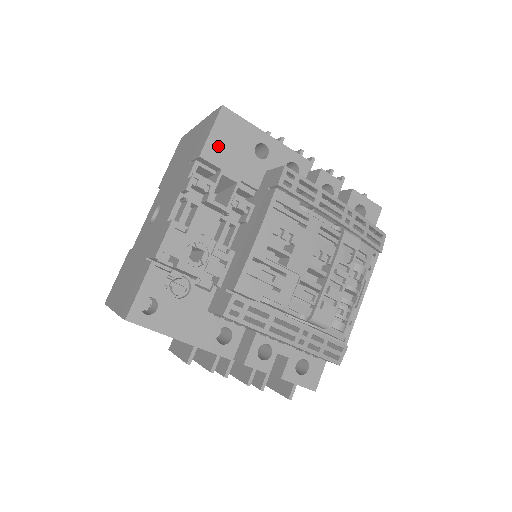
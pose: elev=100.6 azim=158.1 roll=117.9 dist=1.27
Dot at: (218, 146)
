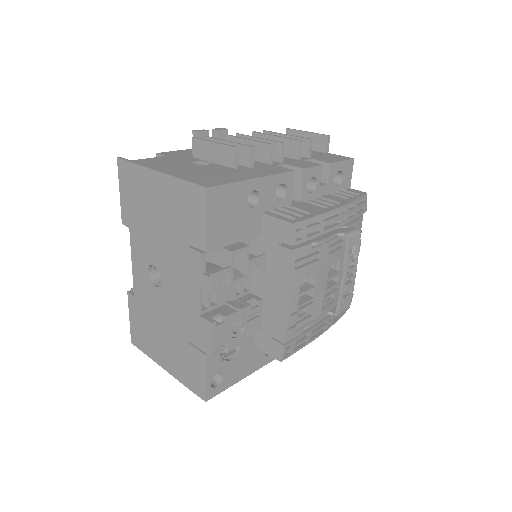
Dot at: (218, 229)
